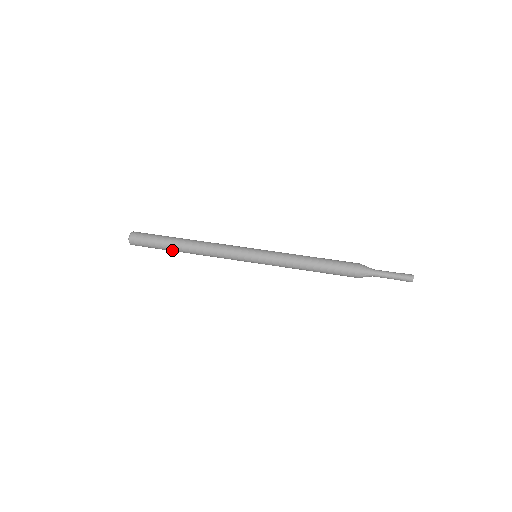
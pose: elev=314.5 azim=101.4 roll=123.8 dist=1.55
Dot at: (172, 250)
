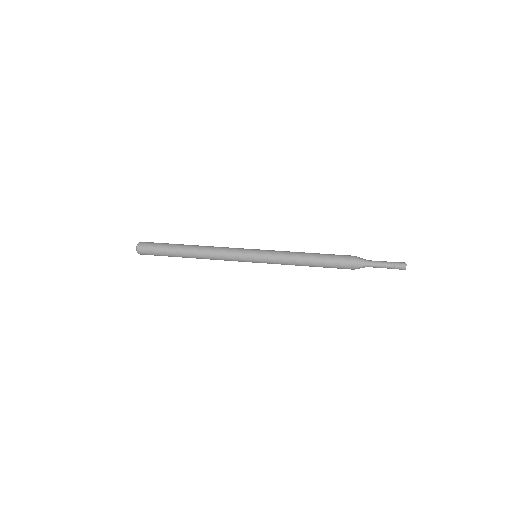
Dot at: (176, 250)
